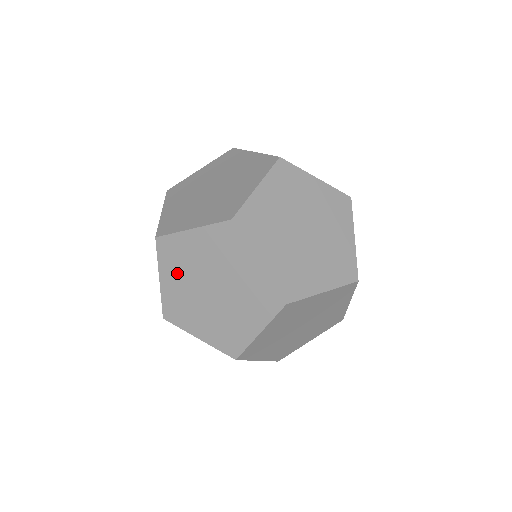
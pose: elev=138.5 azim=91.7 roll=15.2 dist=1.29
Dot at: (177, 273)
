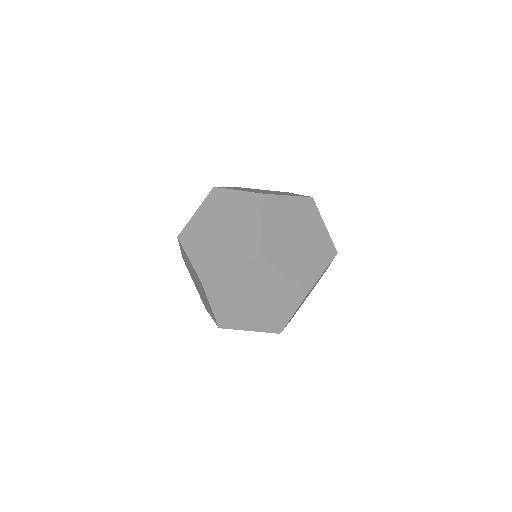
Dot at: (192, 277)
